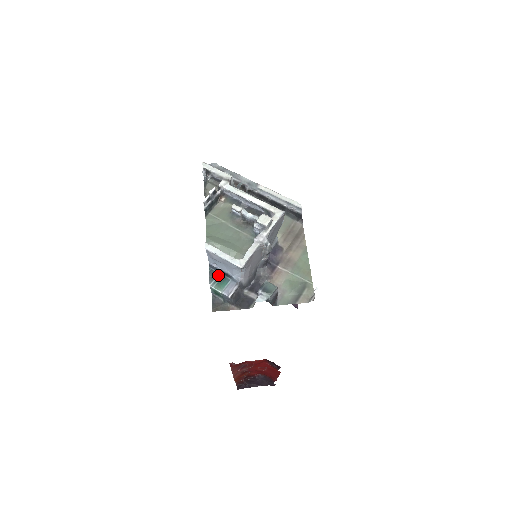
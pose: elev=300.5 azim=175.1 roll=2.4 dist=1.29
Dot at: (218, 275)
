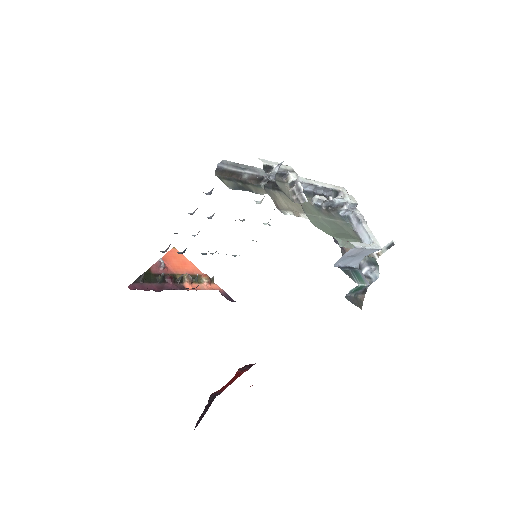
Dot at: (351, 272)
